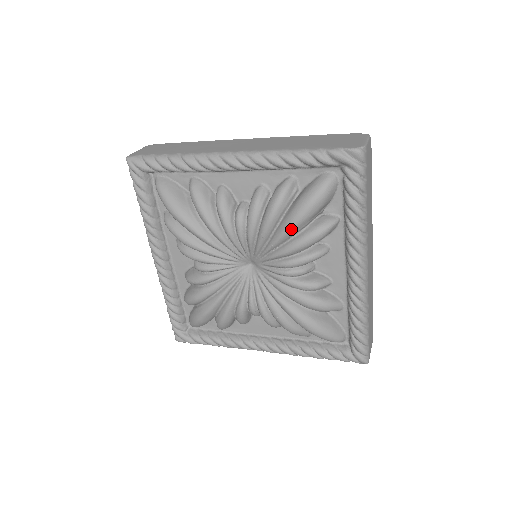
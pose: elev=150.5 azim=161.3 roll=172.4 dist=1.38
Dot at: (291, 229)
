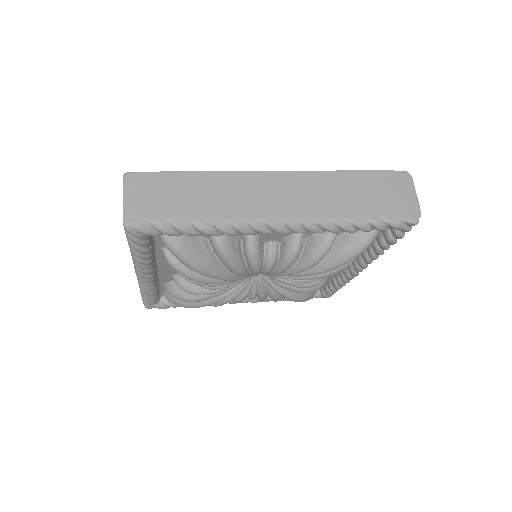
Dot at: occluded
